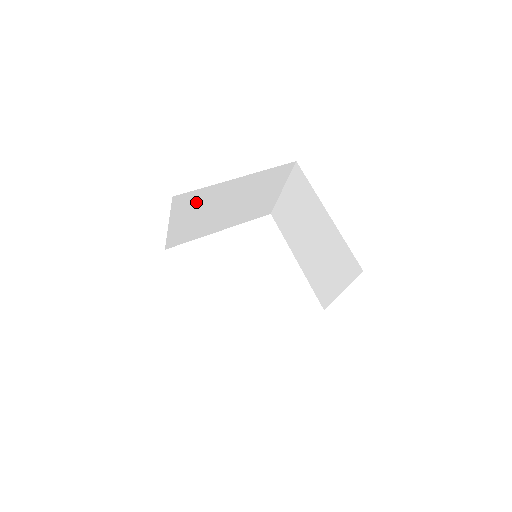
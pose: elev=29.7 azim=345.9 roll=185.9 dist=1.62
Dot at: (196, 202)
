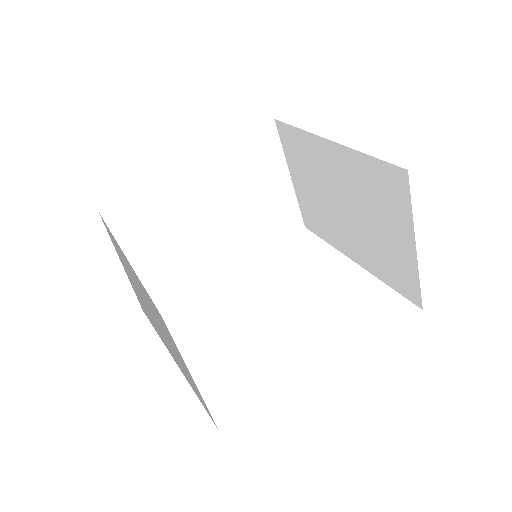
Dot at: (150, 218)
